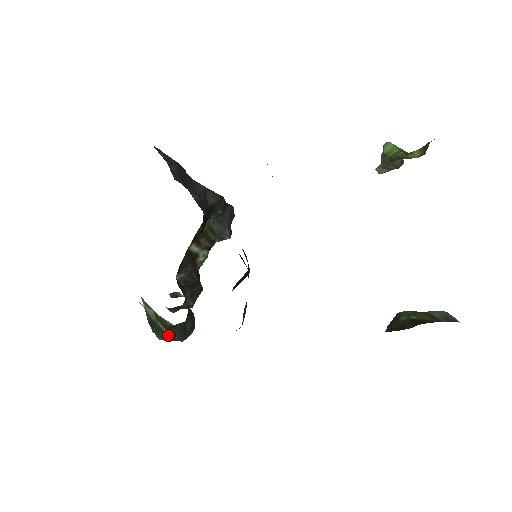
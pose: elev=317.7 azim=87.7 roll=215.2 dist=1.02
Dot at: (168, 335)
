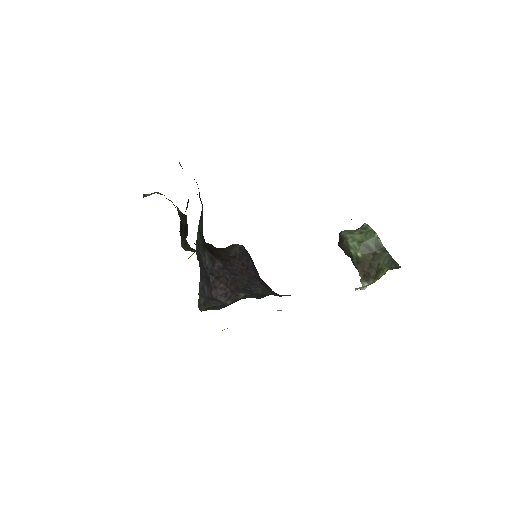
Dot at: occluded
